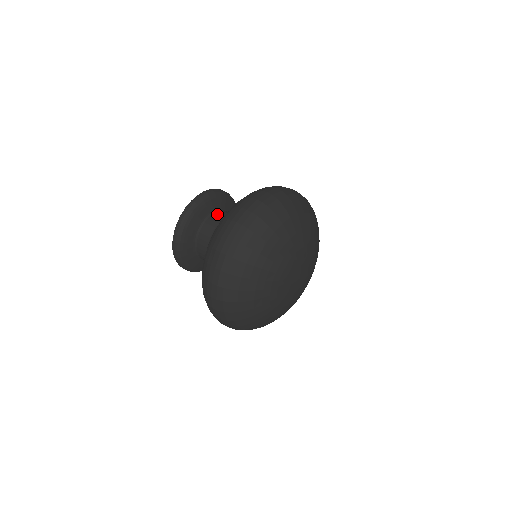
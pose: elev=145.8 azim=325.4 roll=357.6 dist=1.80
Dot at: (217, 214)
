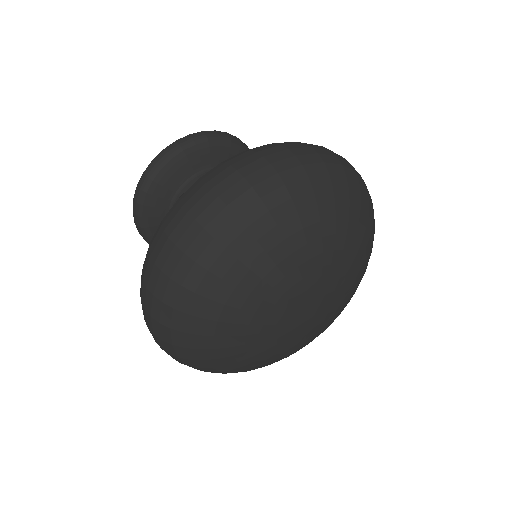
Dot at: occluded
